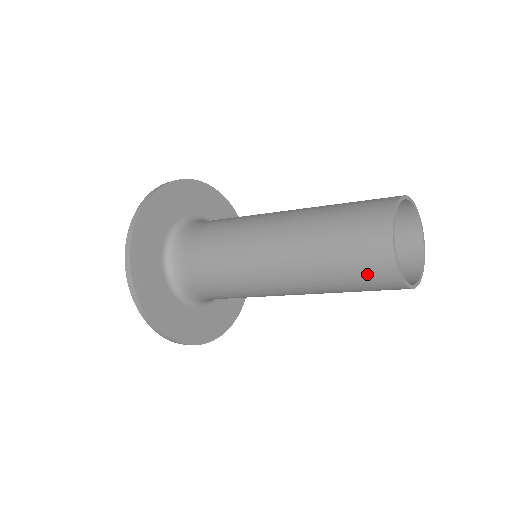
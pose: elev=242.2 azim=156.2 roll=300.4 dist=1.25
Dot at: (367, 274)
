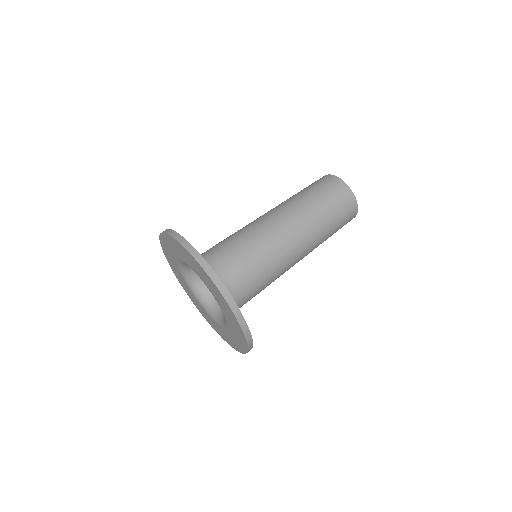
Dot at: (340, 201)
